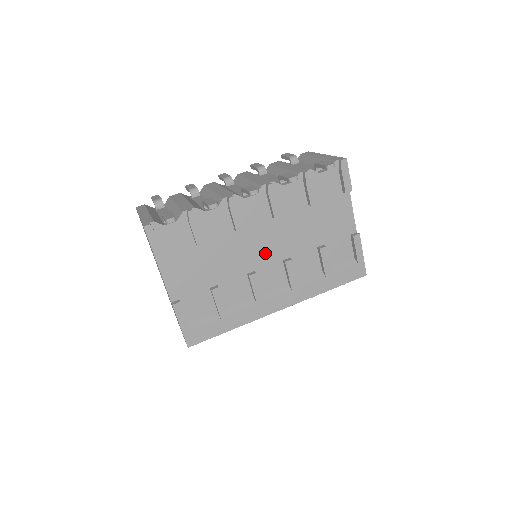
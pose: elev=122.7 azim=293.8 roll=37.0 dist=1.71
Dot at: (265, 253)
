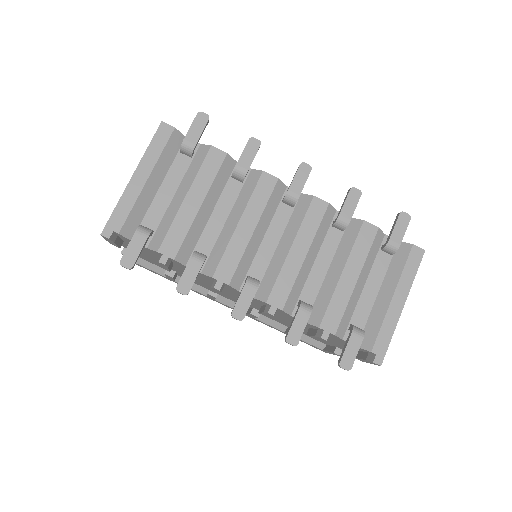
Dot at: (237, 298)
